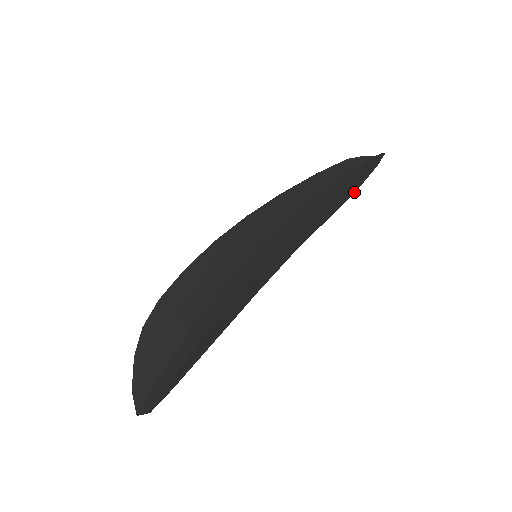
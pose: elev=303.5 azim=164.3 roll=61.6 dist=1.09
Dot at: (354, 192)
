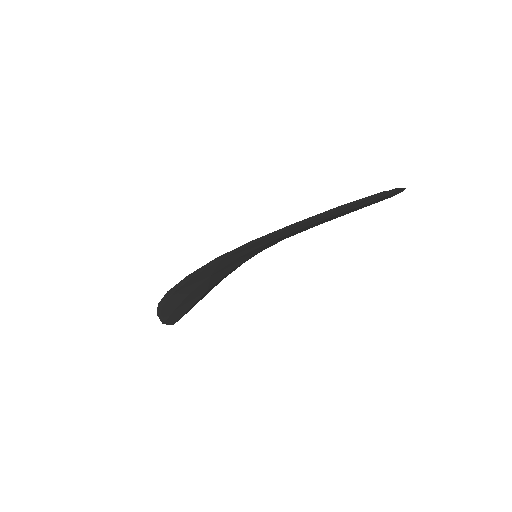
Dot at: occluded
